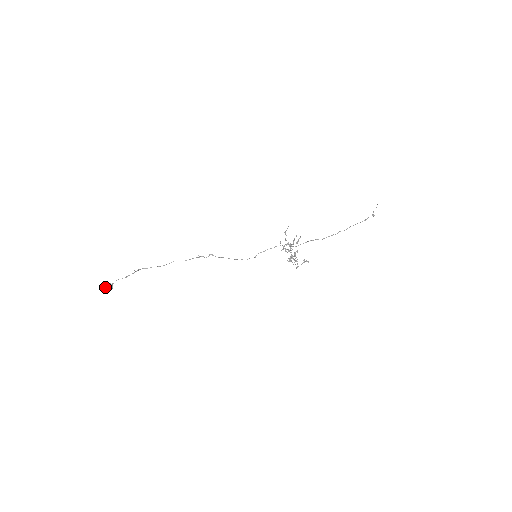
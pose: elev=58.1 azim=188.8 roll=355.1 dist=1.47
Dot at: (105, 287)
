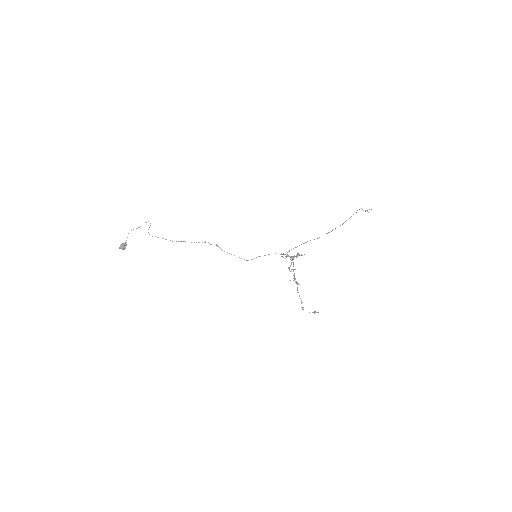
Dot at: (120, 245)
